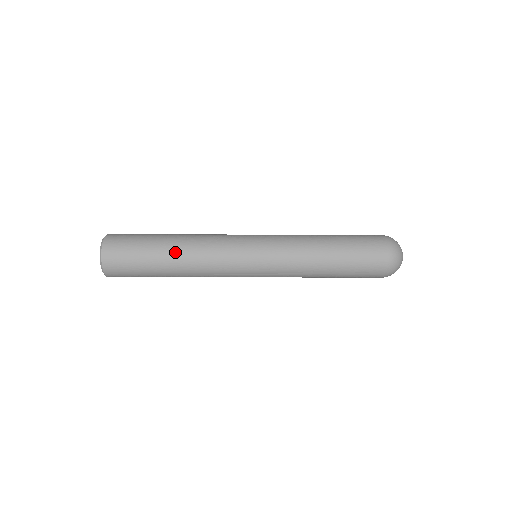
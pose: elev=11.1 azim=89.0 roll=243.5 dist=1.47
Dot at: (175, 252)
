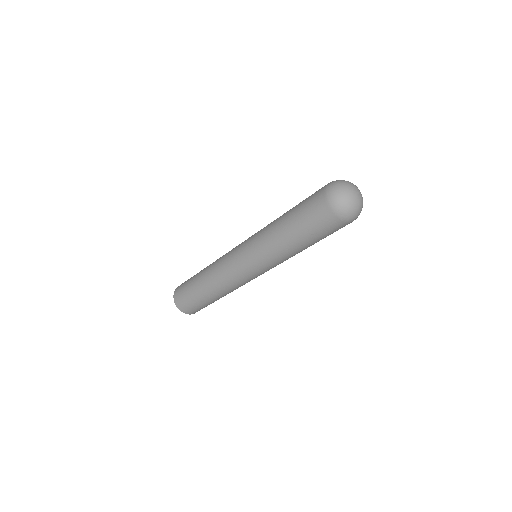
Dot at: (207, 289)
